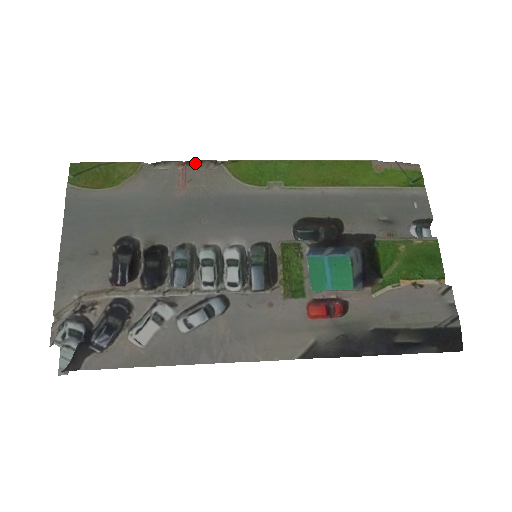
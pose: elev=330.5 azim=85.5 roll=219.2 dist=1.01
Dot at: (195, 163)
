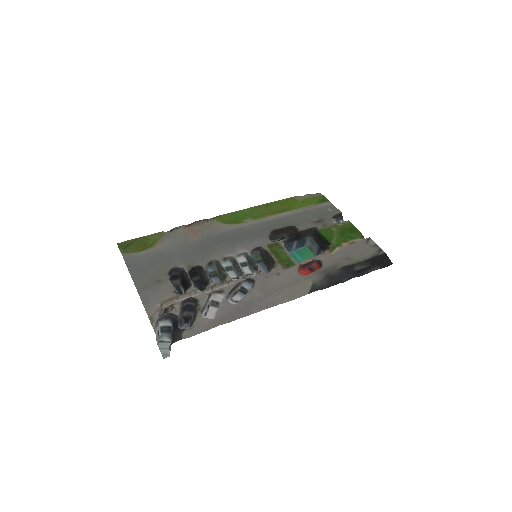
Dot at: (195, 223)
